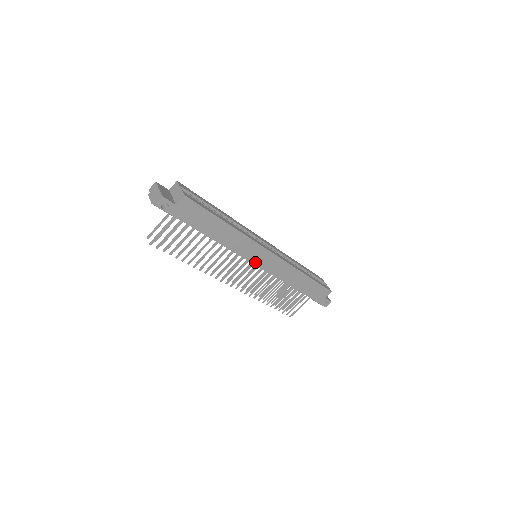
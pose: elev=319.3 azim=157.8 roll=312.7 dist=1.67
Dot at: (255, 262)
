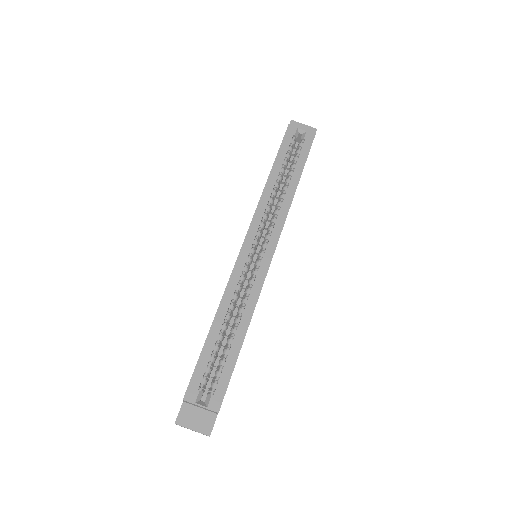
Dot at: occluded
